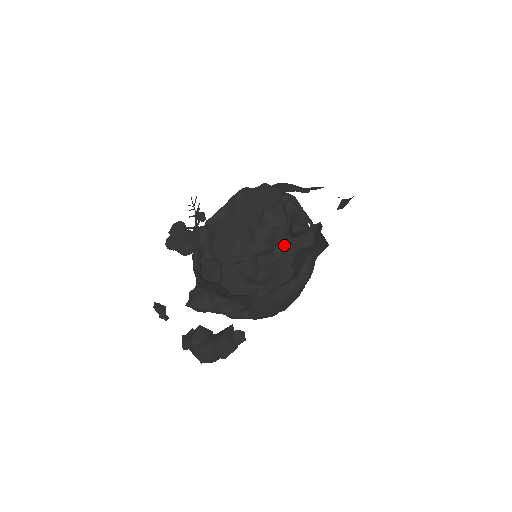
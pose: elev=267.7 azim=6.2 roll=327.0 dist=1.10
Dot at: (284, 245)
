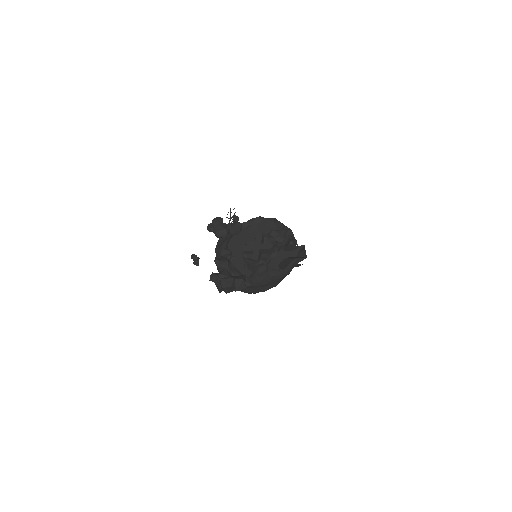
Dot at: (278, 253)
